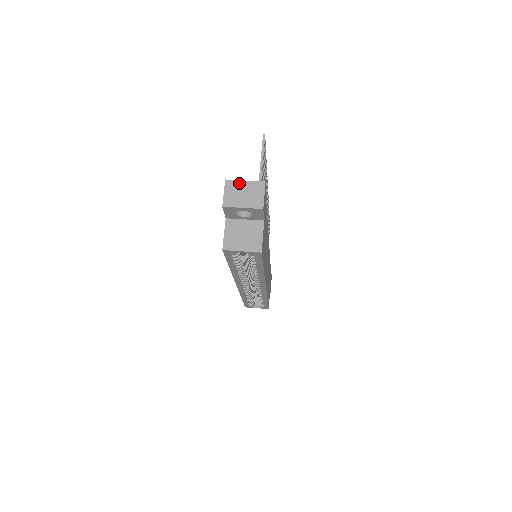
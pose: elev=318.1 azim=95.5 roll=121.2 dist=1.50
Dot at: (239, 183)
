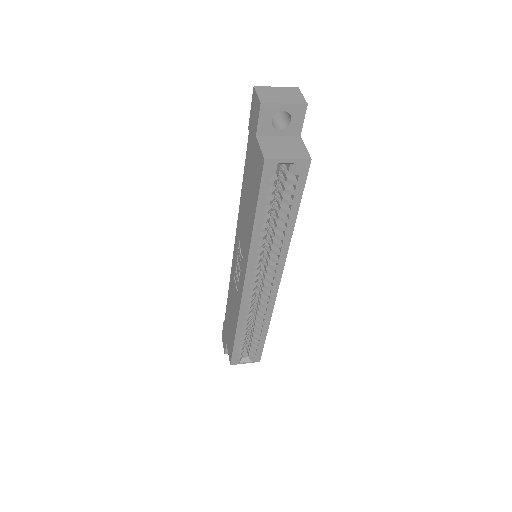
Dot at: (270, 88)
